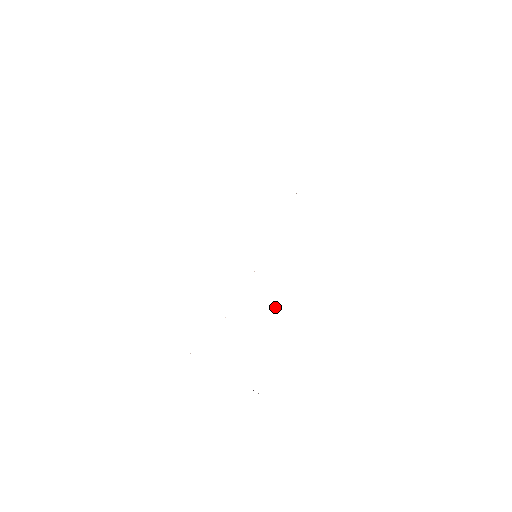
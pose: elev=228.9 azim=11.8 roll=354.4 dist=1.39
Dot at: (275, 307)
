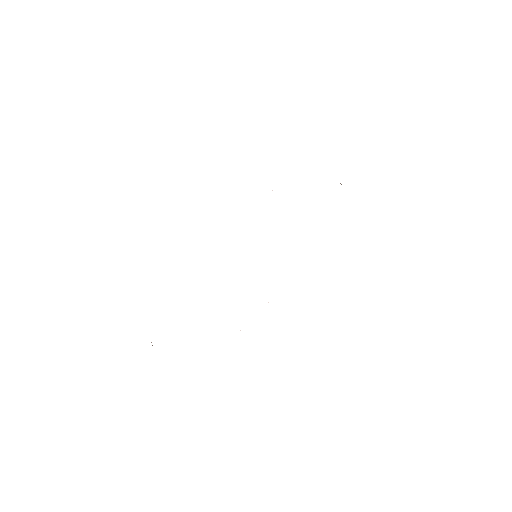
Dot at: occluded
